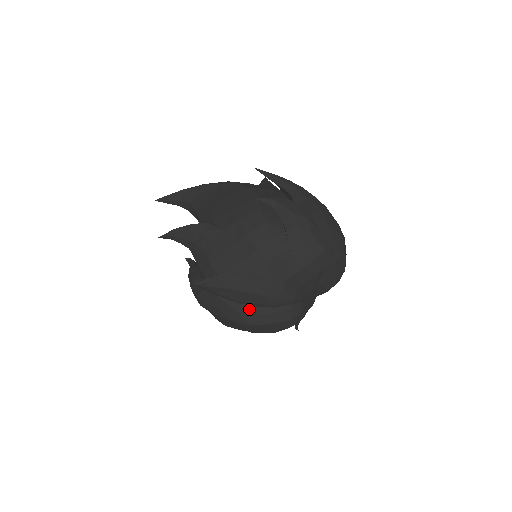
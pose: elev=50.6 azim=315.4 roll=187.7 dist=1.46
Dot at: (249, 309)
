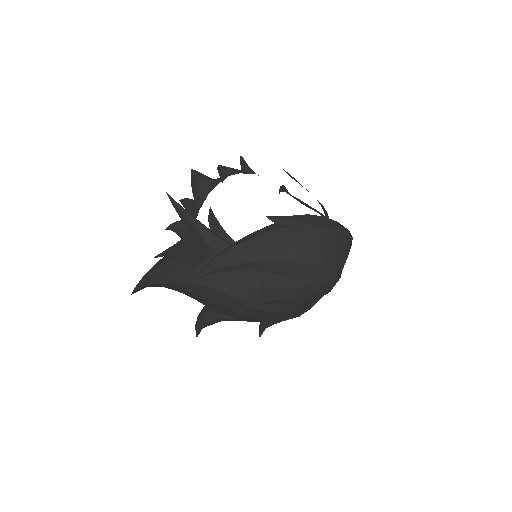
Dot at: occluded
